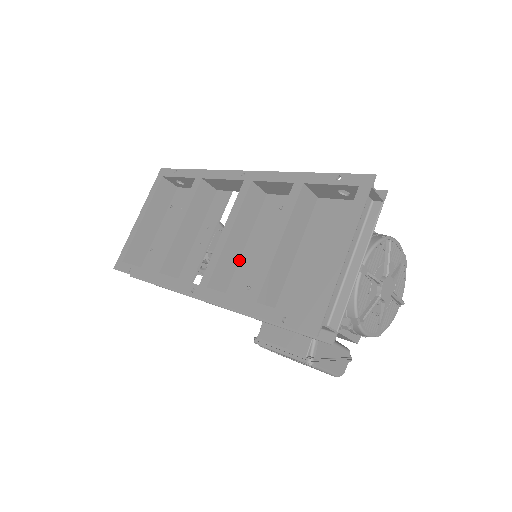
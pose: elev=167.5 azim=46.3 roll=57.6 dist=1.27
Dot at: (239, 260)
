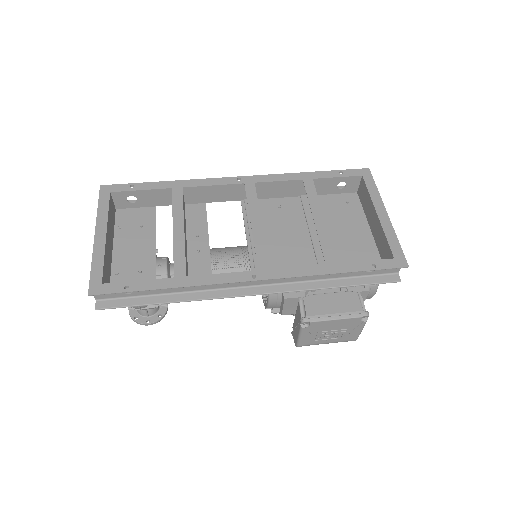
Dot at: occluded
